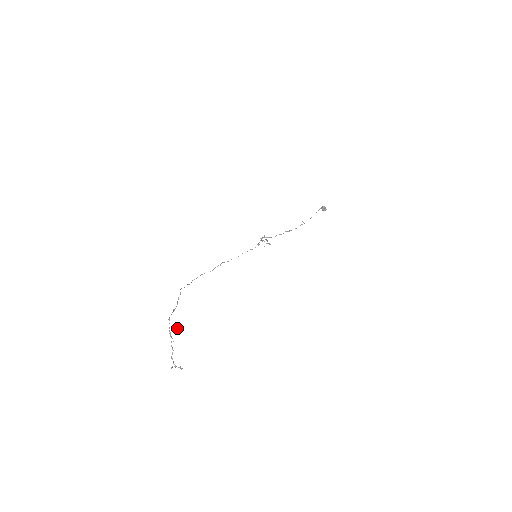
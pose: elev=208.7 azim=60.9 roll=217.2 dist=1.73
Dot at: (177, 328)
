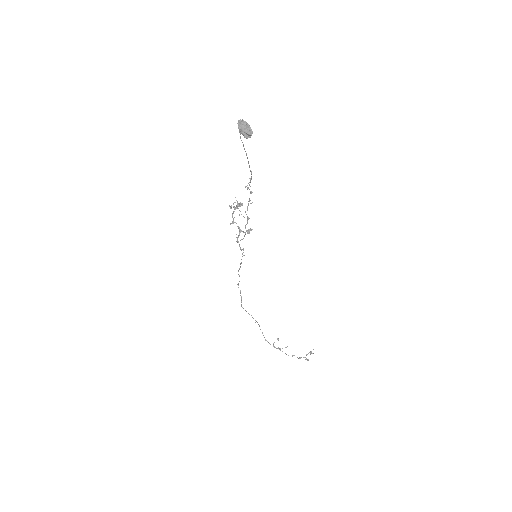
Dot at: (278, 340)
